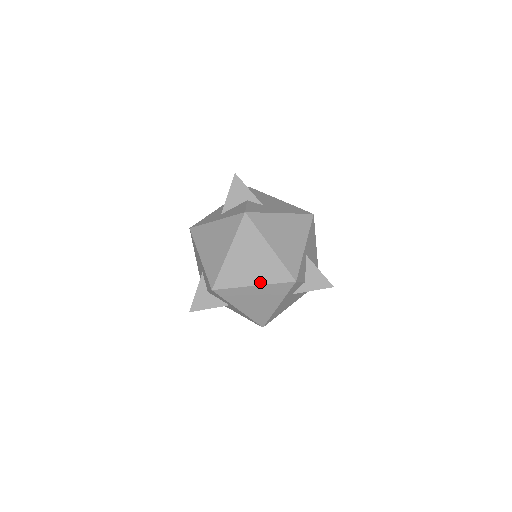
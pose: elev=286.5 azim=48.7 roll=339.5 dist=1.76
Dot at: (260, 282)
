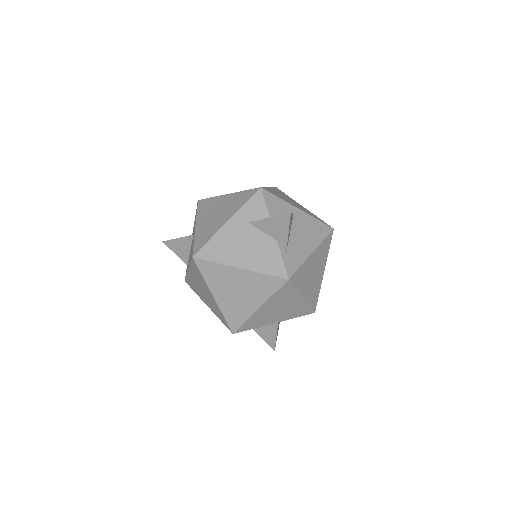
Dot at: occluded
